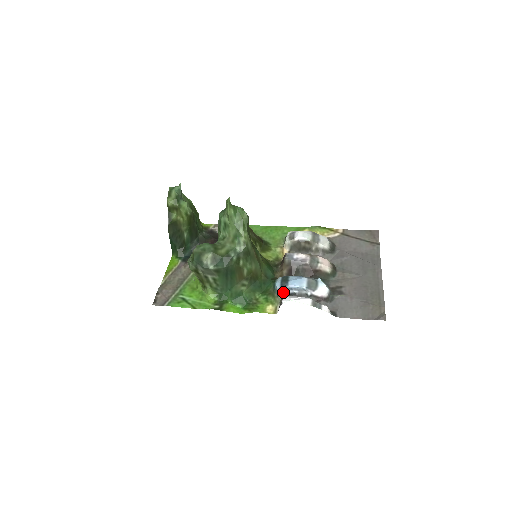
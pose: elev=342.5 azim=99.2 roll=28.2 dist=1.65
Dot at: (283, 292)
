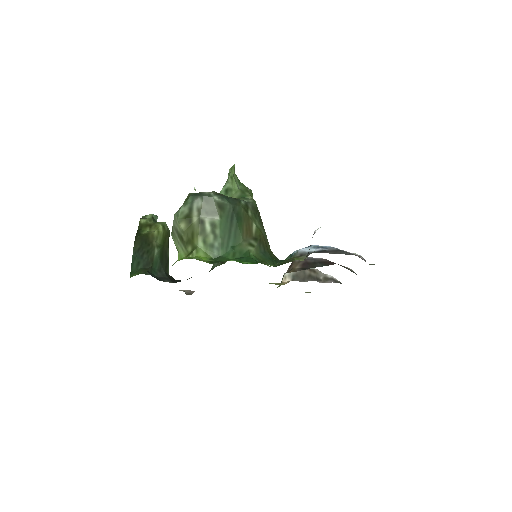
Dot at: (307, 251)
